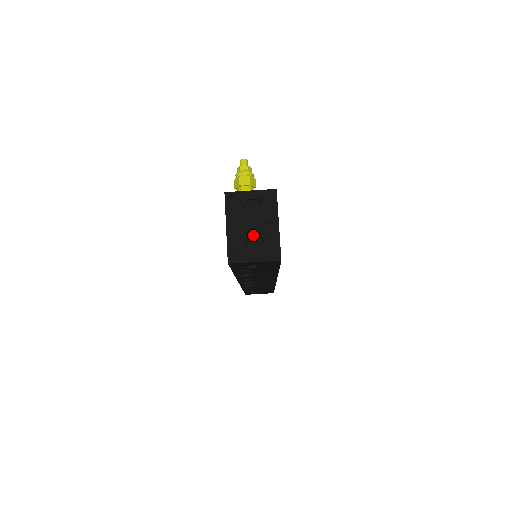
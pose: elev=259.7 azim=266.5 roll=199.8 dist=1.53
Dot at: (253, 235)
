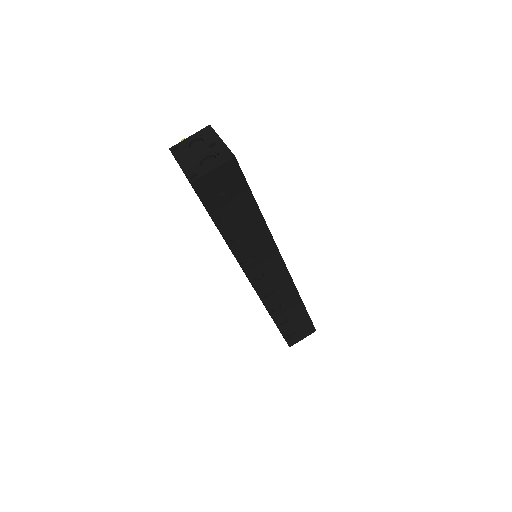
Dot at: (204, 157)
